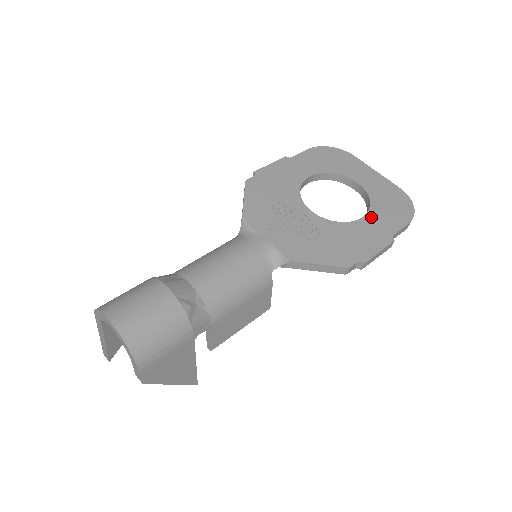
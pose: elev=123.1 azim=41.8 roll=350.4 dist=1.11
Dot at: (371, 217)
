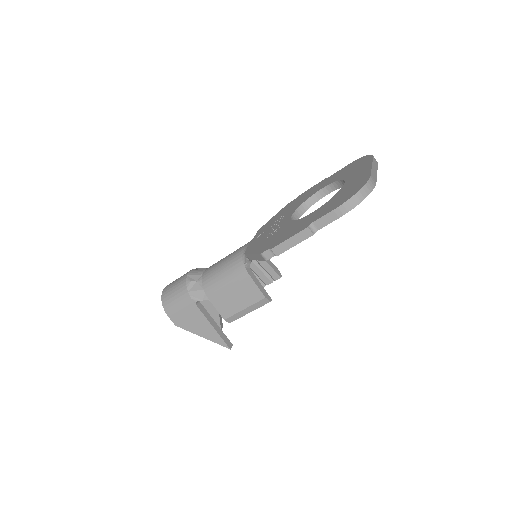
Dot at: (317, 211)
